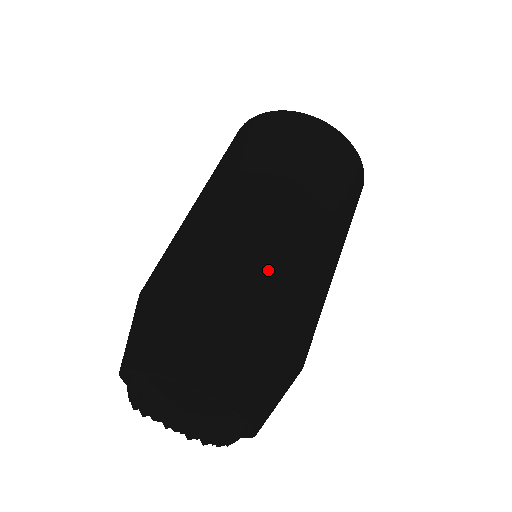
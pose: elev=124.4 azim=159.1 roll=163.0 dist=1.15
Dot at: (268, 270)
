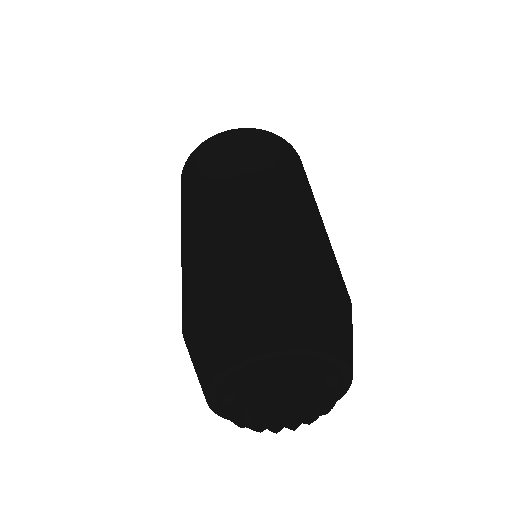
Dot at: (315, 245)
